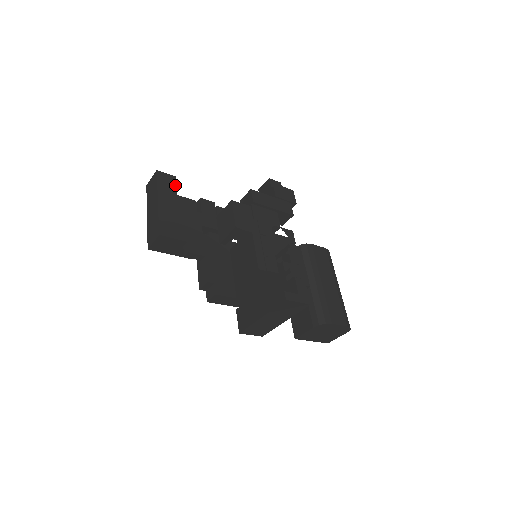
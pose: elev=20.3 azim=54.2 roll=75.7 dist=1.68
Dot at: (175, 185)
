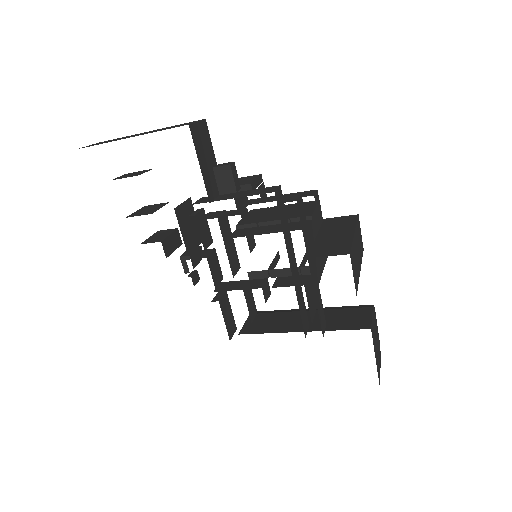
Dot at: occluded
